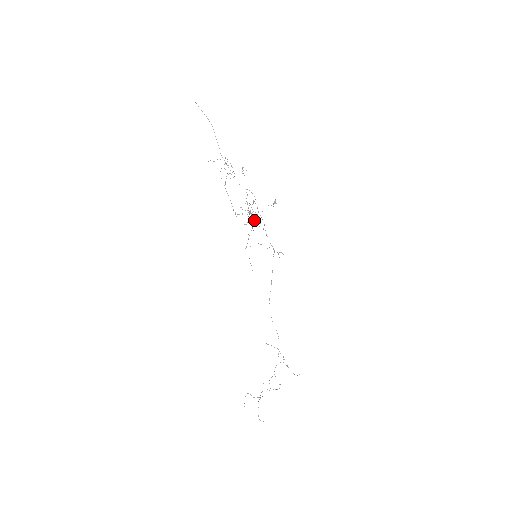
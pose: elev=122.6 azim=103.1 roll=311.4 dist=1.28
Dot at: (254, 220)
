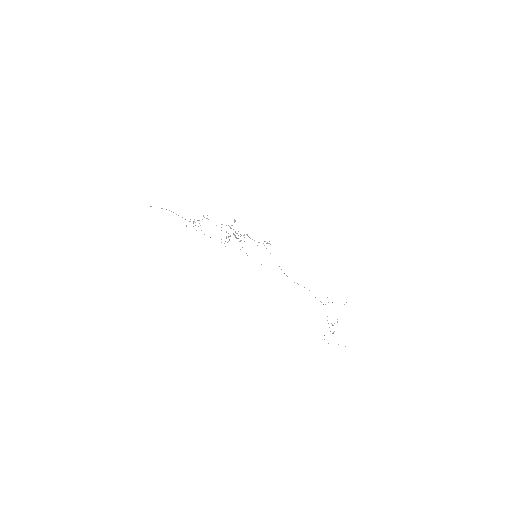
Dot at: (236, 238)
